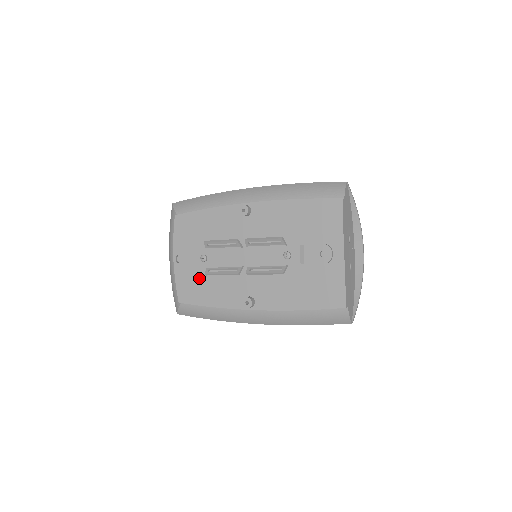
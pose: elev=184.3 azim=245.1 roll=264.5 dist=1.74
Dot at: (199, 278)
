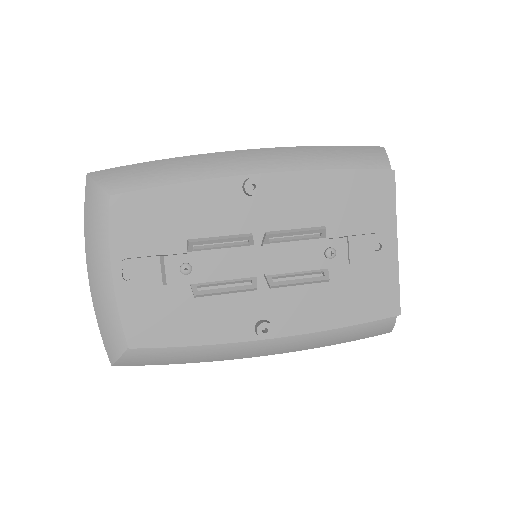
Dot at: (169, 302)
